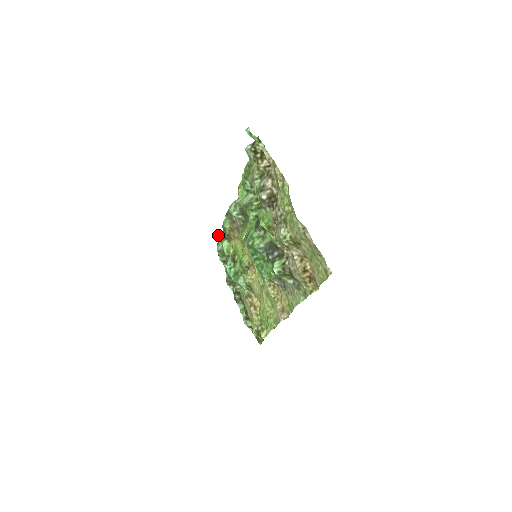
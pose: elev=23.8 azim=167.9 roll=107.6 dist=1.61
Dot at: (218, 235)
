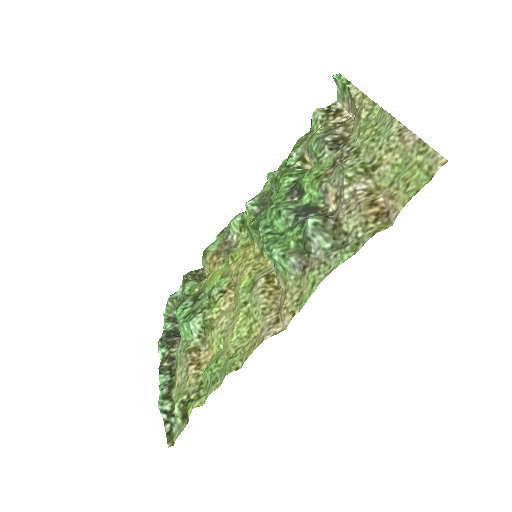
Dot at: (184, 275)
